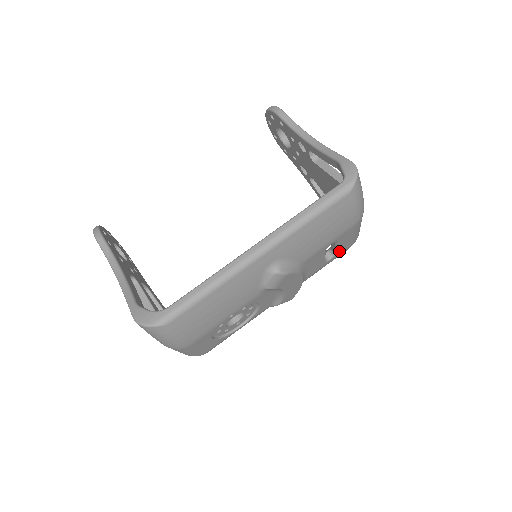
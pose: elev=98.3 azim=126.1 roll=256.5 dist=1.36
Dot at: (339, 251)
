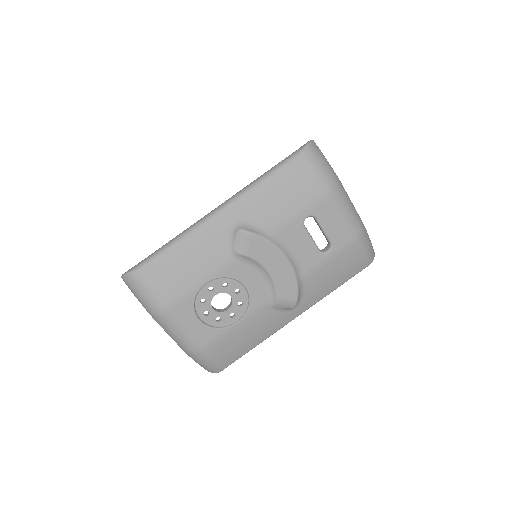
Dot at: (335, 241)
